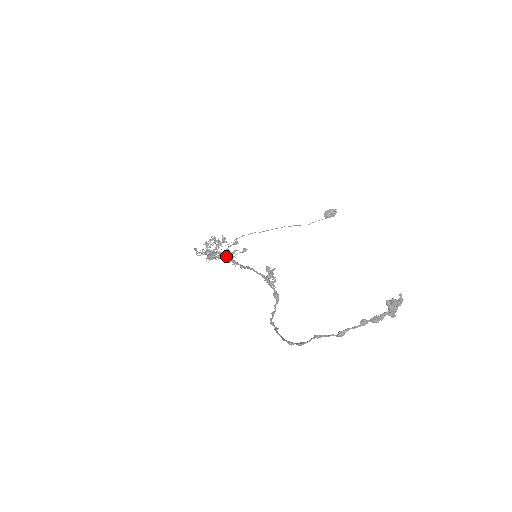
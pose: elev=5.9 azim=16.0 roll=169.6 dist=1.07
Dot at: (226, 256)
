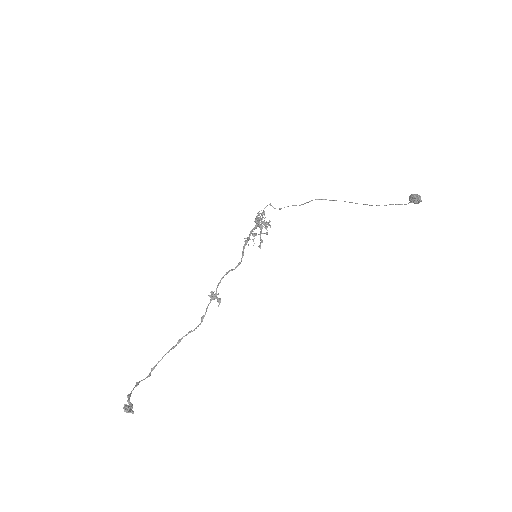
Dot at: (247, 242)
